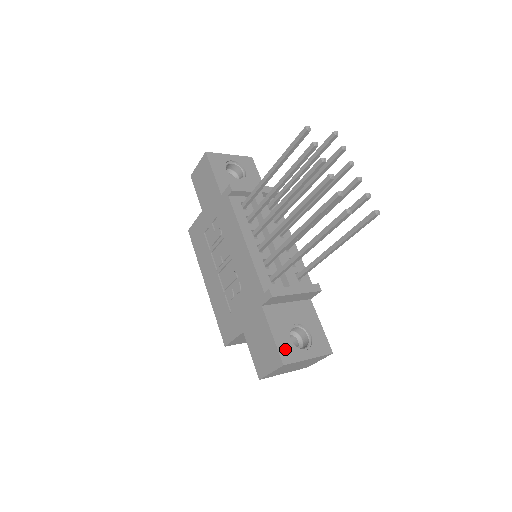
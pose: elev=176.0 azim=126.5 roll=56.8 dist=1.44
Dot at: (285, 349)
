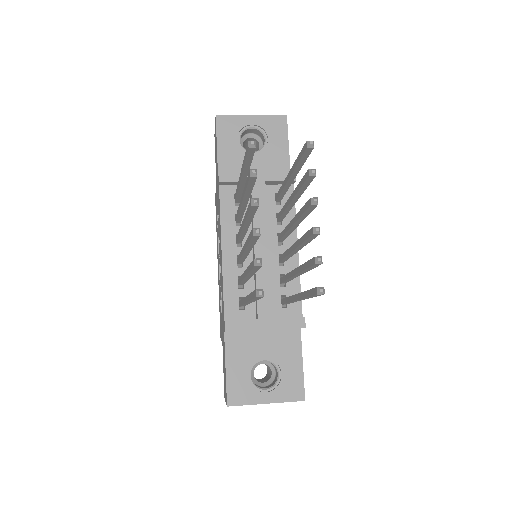
Dot at: (237, 388)
